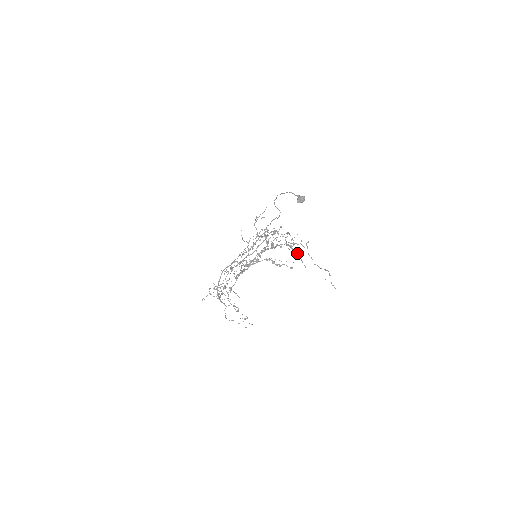
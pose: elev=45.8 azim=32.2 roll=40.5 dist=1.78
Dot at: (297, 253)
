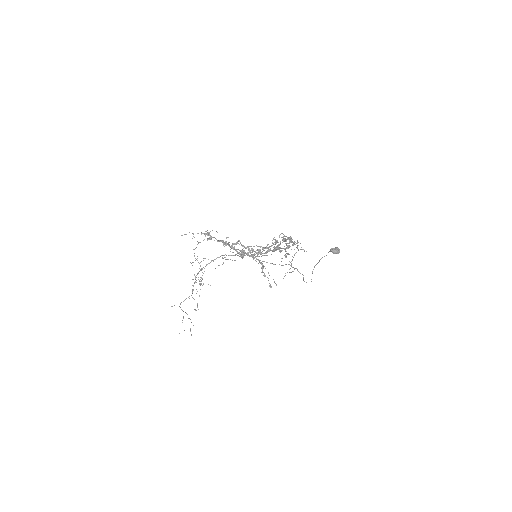
Dot at: occluded
